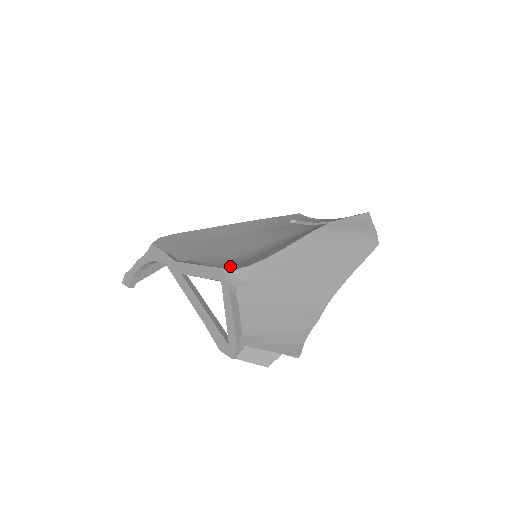
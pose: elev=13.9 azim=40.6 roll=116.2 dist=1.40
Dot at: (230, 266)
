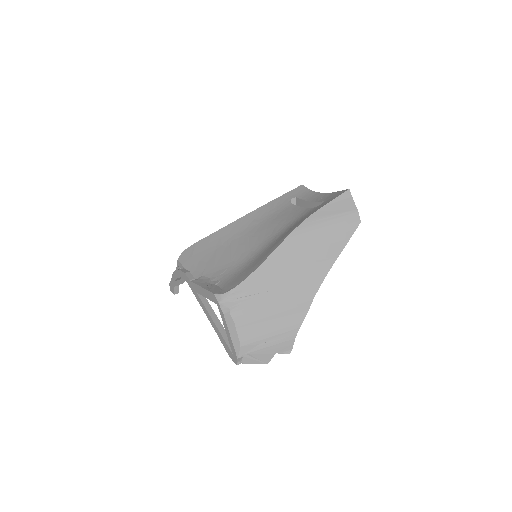
Dot at: (227, 283)
